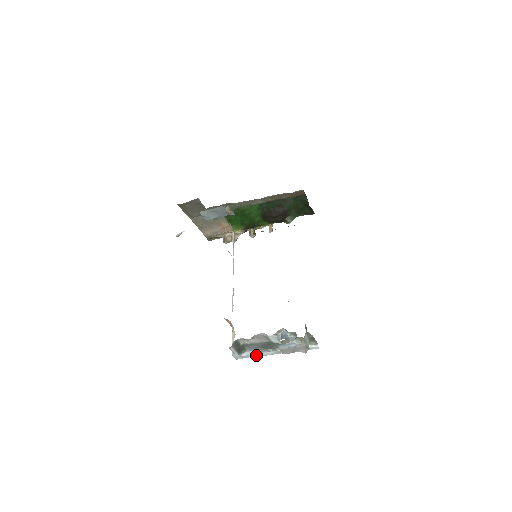
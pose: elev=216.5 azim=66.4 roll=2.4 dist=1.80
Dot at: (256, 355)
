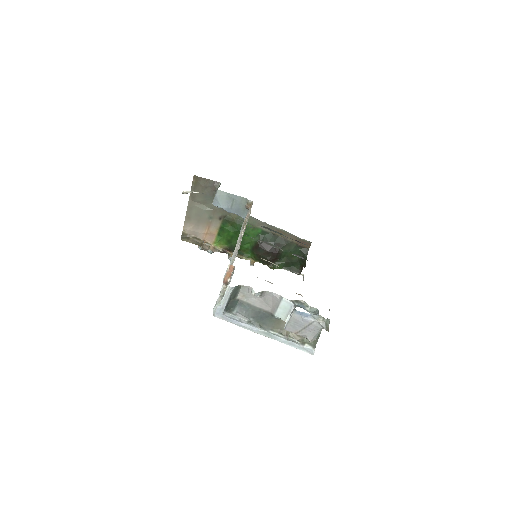
Dot at: (241, 323)
